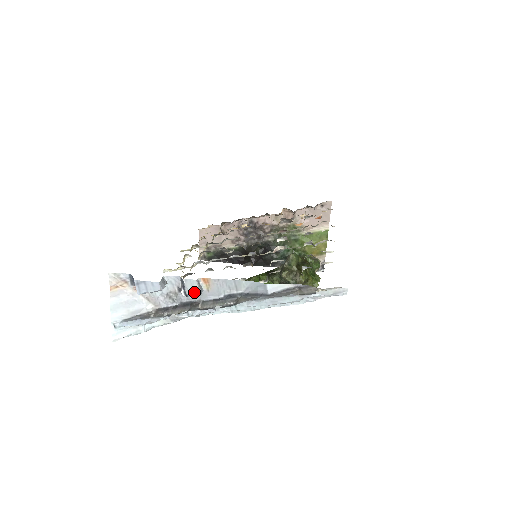
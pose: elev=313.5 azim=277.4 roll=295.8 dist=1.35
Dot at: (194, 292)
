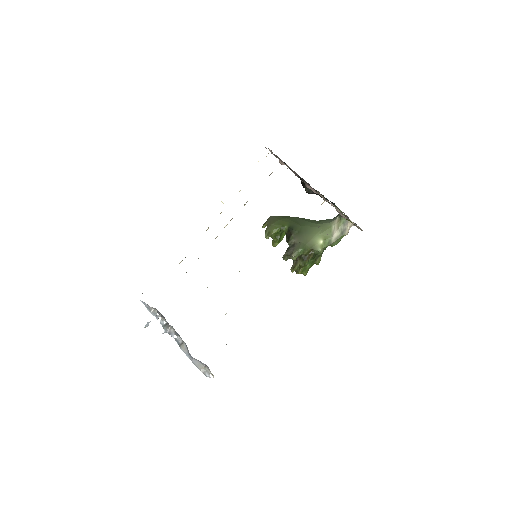
Dot at: occluded
